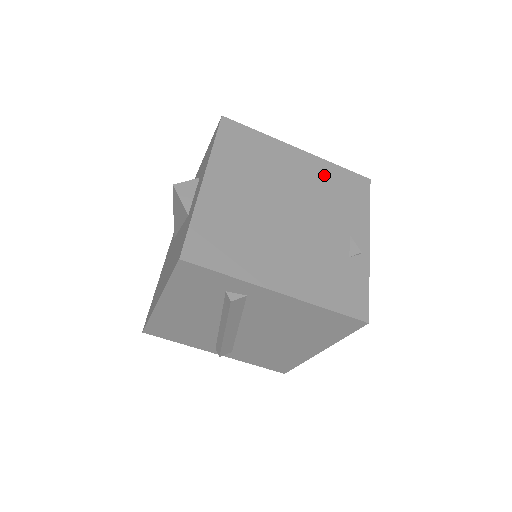
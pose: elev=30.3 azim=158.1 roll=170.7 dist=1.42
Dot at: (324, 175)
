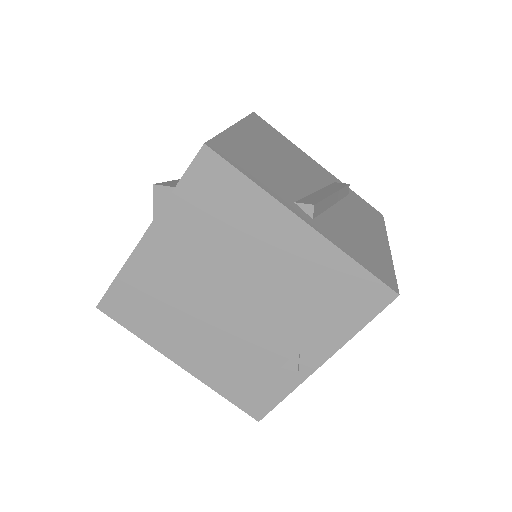
Dot at: (319, 270)
